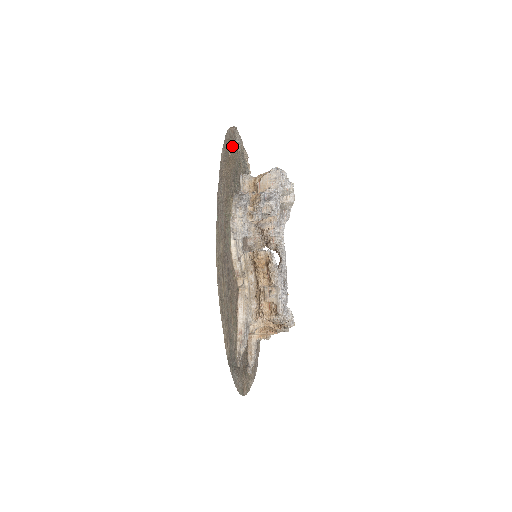
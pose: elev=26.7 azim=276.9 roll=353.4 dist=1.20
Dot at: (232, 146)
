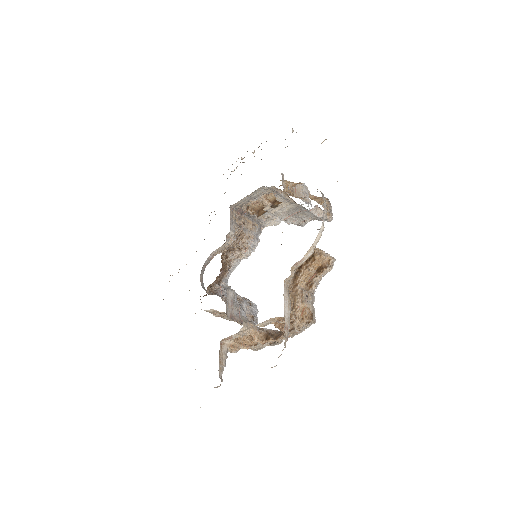
Dot at: occluded
